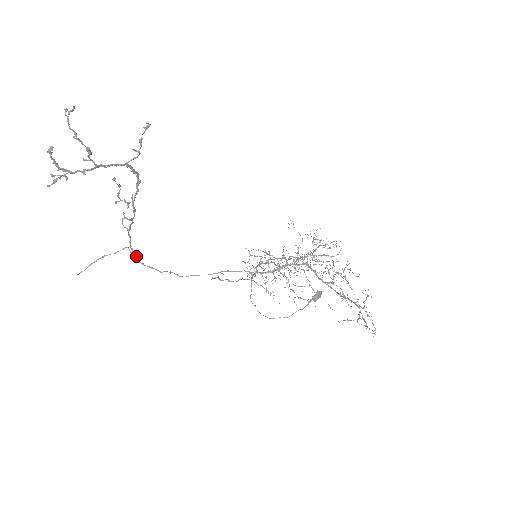
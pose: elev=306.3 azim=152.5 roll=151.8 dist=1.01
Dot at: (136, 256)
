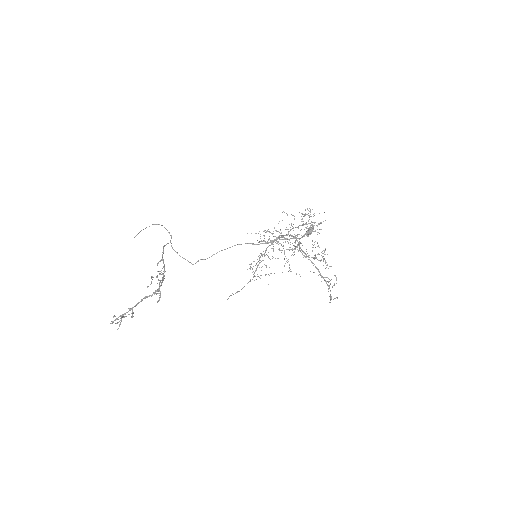
Dot at: occluded
